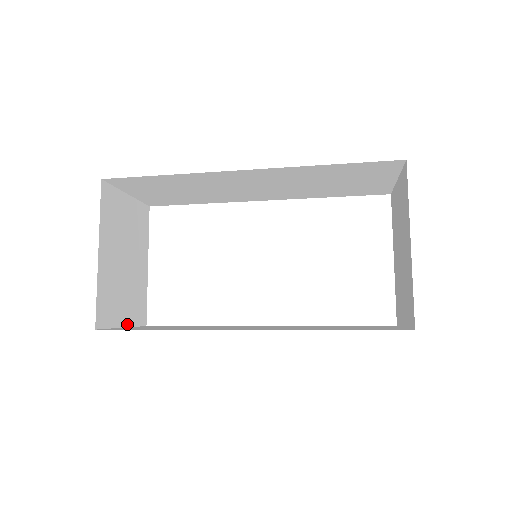
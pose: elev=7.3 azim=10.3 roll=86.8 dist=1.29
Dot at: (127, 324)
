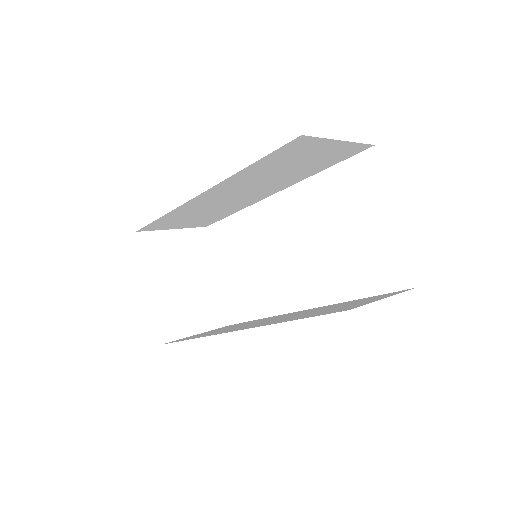
Dot at: (201, 330)
